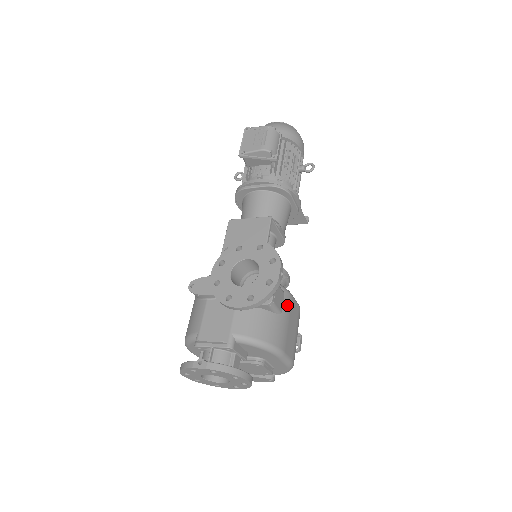
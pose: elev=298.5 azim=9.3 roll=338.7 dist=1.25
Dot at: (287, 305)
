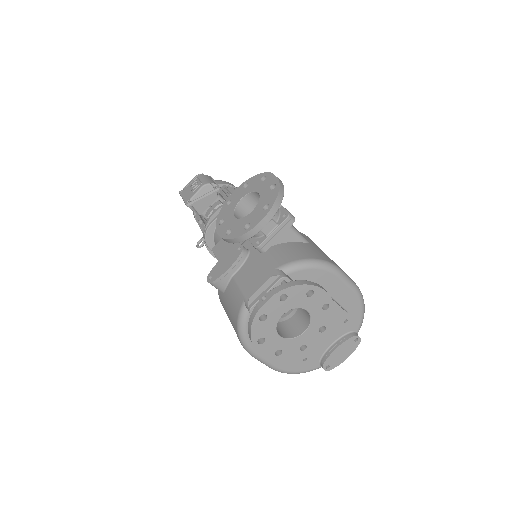
Dot at: (310, 240)
